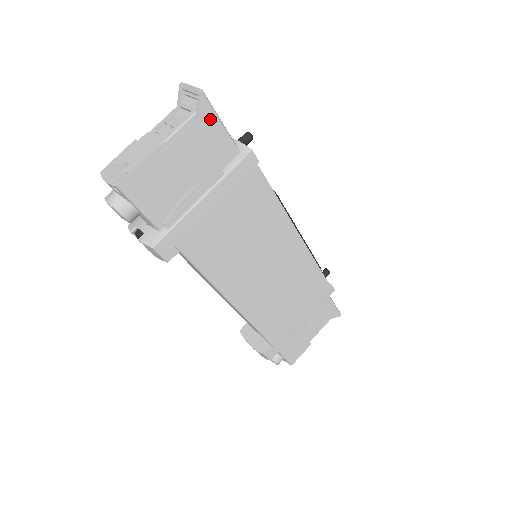
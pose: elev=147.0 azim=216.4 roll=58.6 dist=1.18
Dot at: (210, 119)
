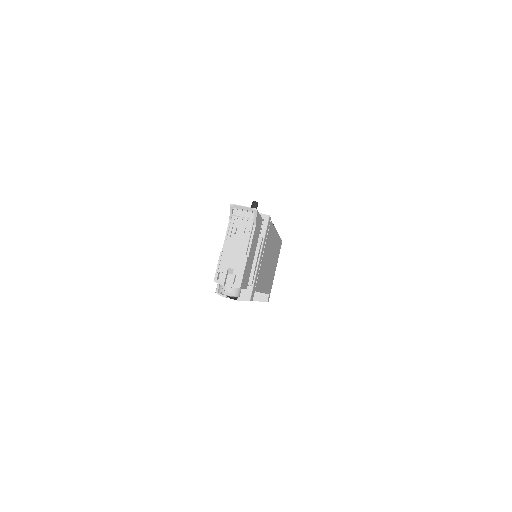
Dot at: (258, 218)
